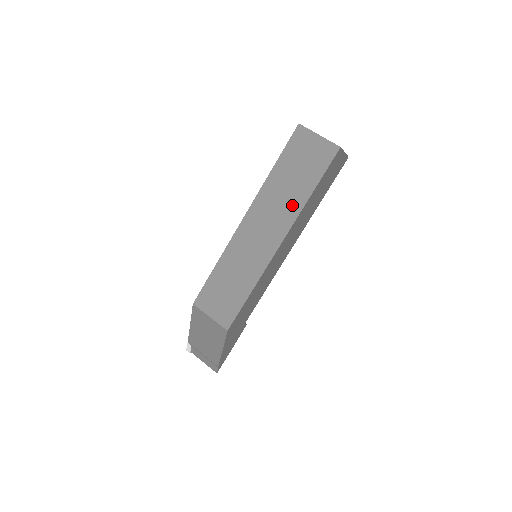
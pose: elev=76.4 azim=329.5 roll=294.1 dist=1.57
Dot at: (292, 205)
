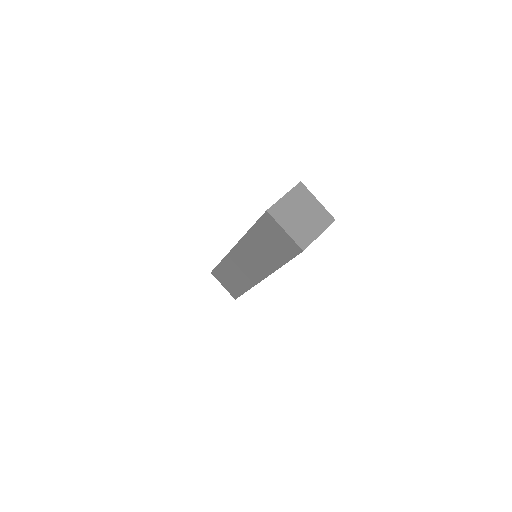
Dot at: (267, 264)
